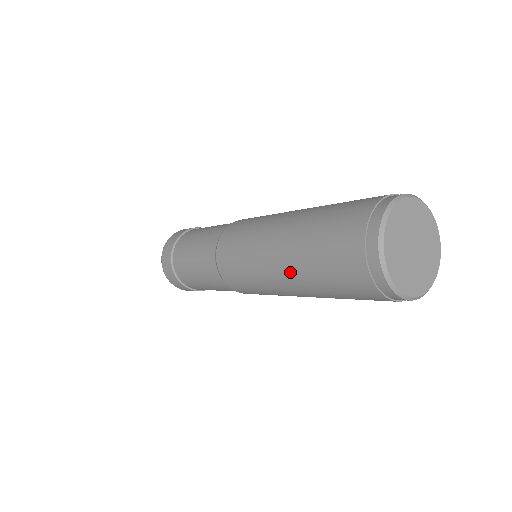
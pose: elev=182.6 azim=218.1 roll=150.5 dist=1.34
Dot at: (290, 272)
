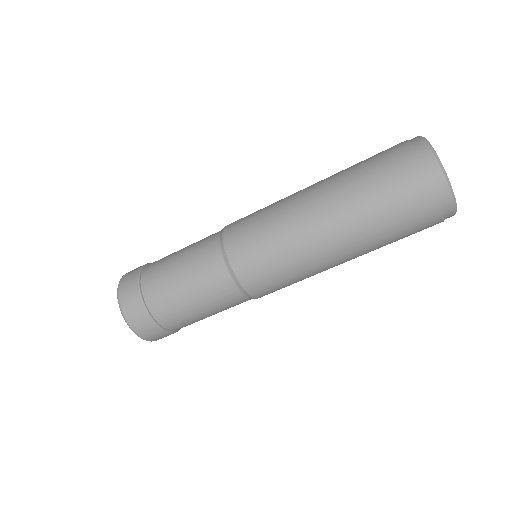
Dot at: (327, 191)
